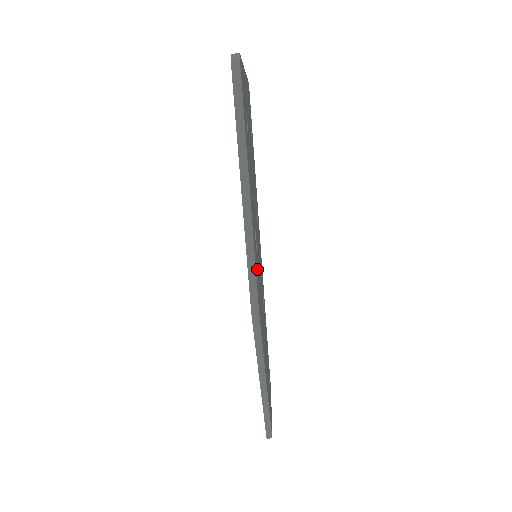
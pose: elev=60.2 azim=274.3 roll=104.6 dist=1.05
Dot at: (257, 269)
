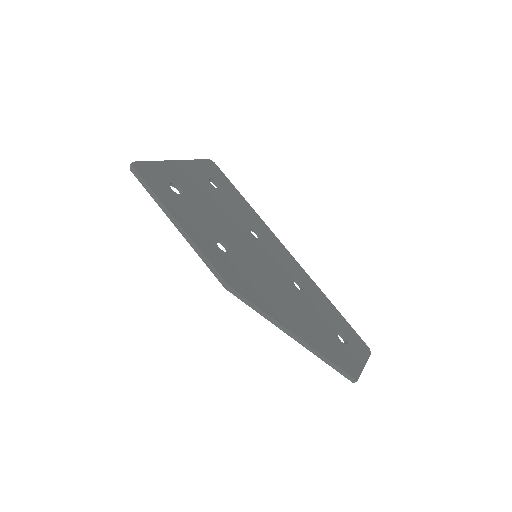
Dot at: (228, 262)
